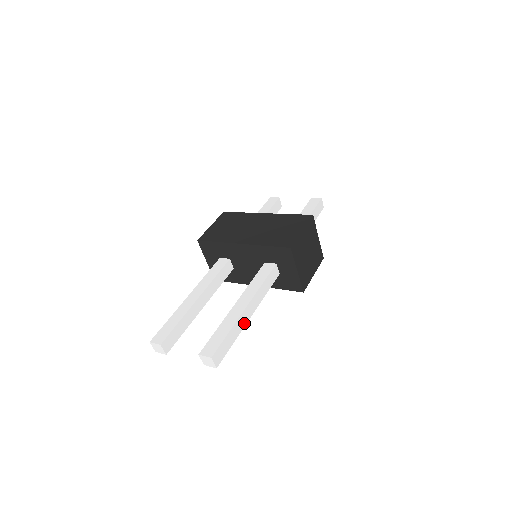
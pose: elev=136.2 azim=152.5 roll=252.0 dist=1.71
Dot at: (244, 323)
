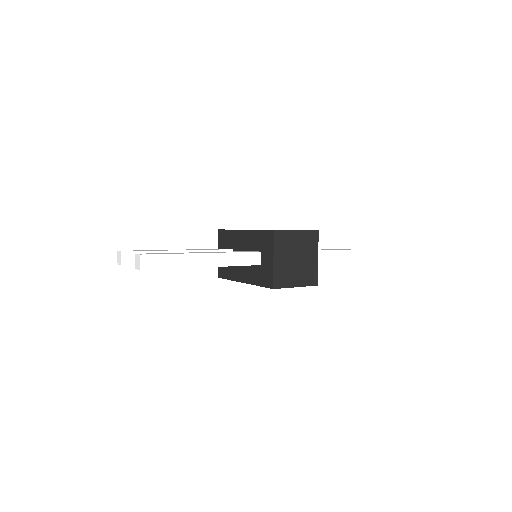
Dot at: (194, 265)
